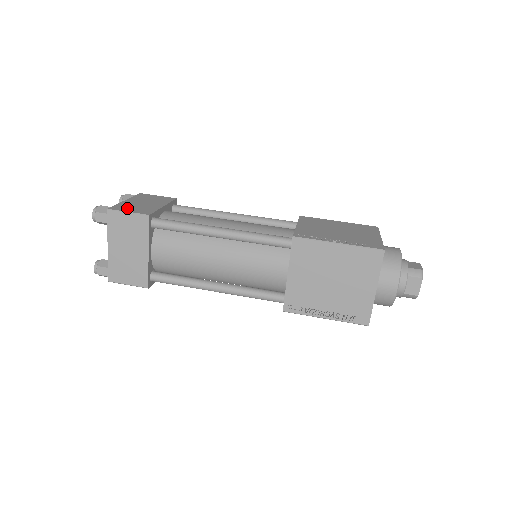
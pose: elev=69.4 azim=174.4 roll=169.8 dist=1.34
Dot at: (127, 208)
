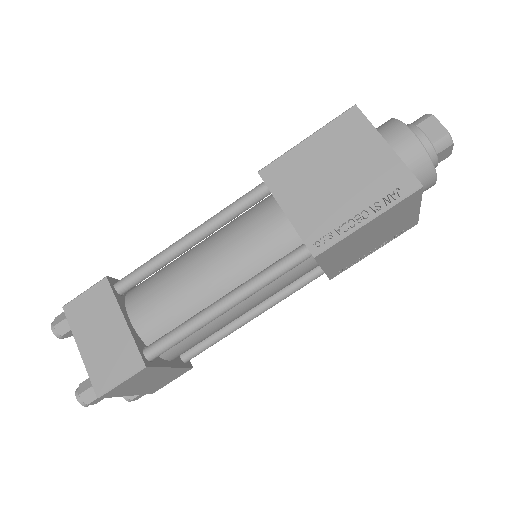
Dot at: (108, 373)
